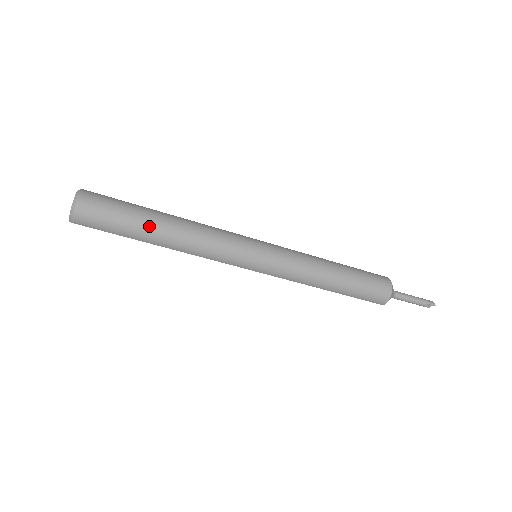
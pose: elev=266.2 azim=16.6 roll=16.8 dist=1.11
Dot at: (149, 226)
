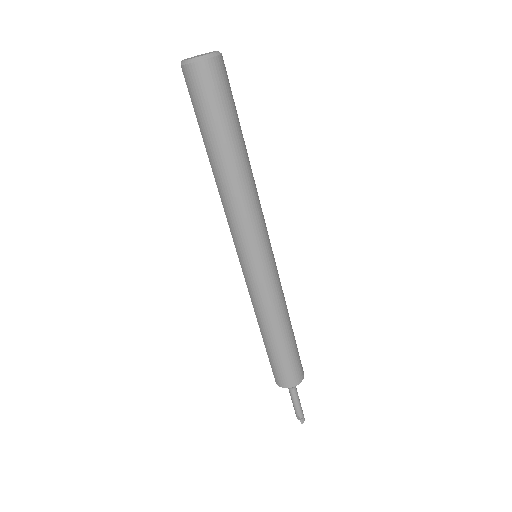
Dot at: (222, 146)
